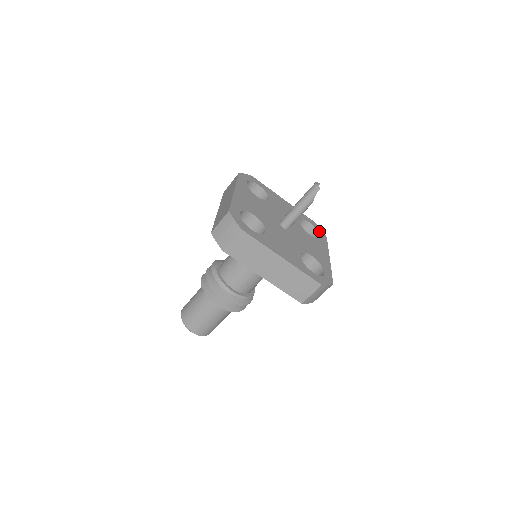
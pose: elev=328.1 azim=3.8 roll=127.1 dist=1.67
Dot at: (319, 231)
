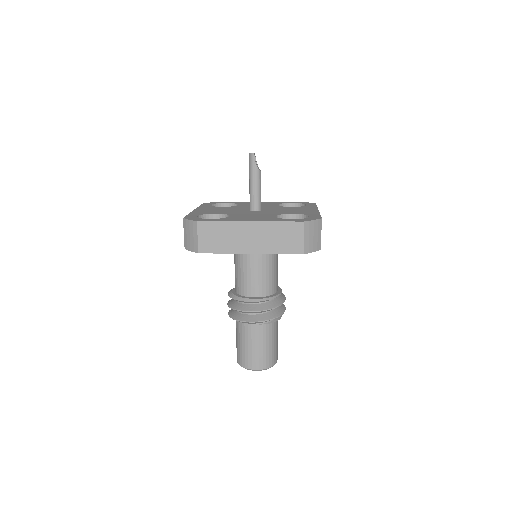
Dot at: (305, 203)
